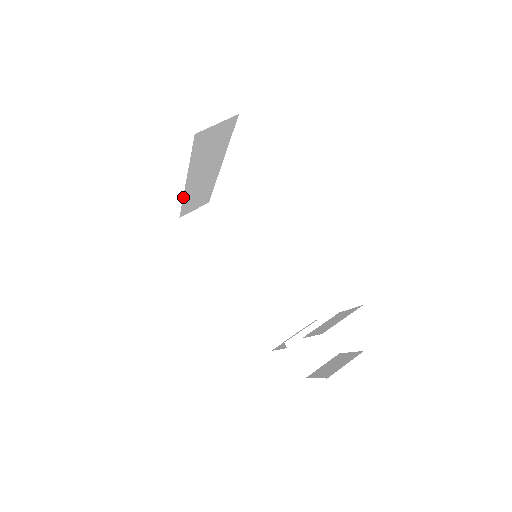
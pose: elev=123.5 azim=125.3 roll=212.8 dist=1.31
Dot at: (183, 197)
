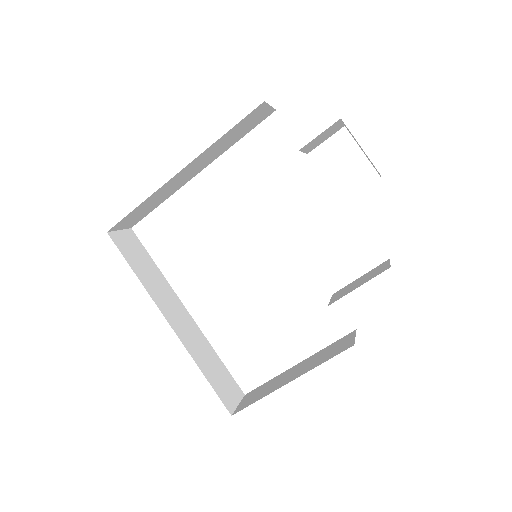
Dot at: occluded
